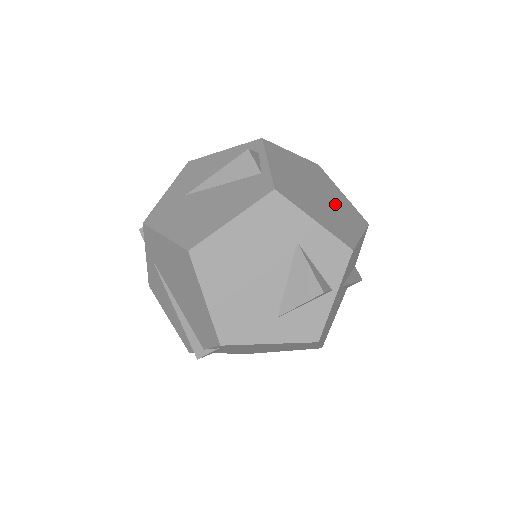
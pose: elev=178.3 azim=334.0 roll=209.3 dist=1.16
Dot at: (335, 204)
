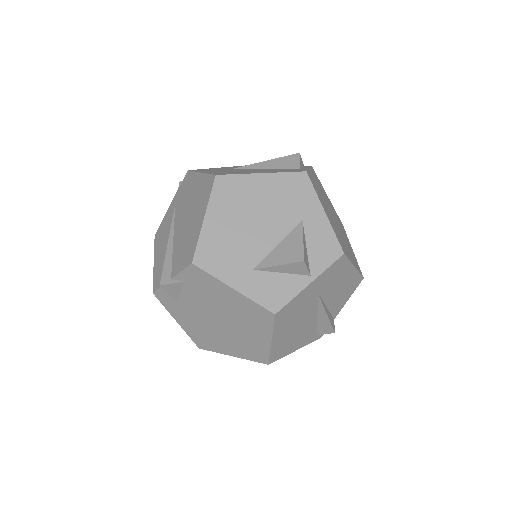
Dot at: (344, 238)
